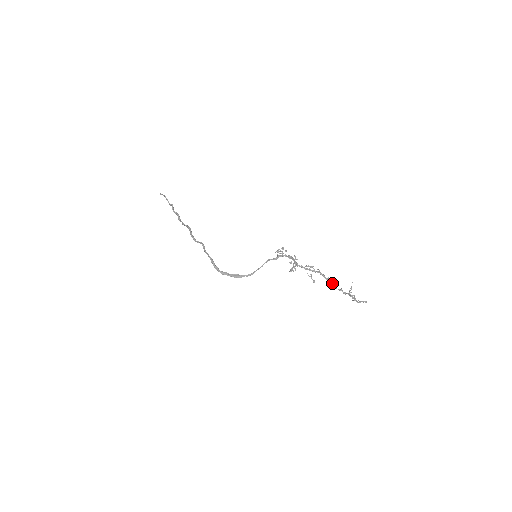
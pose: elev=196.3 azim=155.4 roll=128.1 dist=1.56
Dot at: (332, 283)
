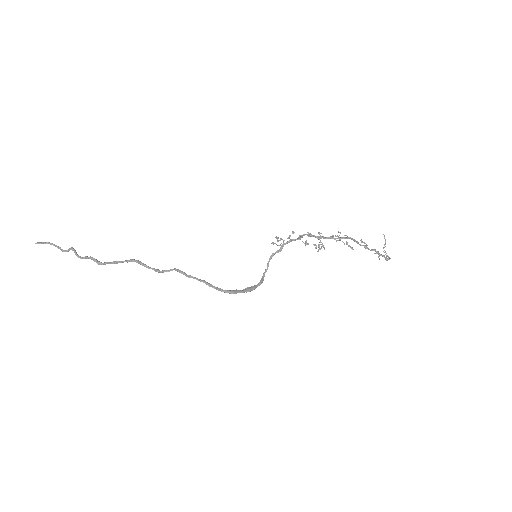
Dot at: (364, 245)
